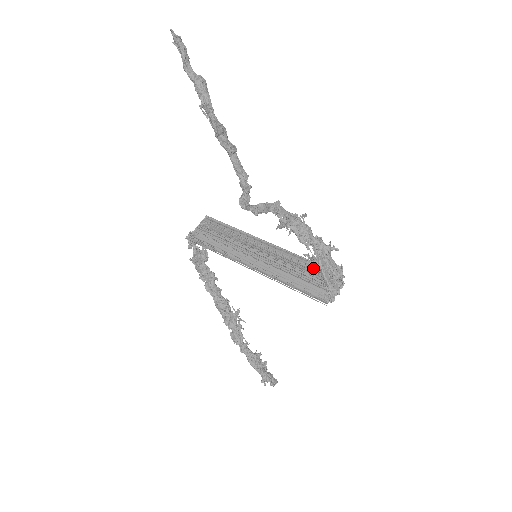
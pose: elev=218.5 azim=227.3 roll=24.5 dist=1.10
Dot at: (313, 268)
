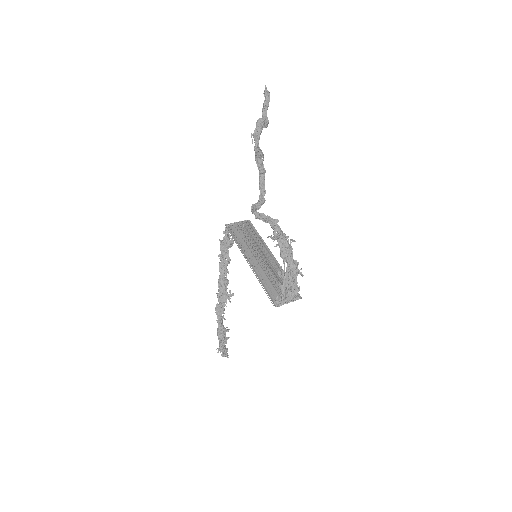
Dot at: occluded
